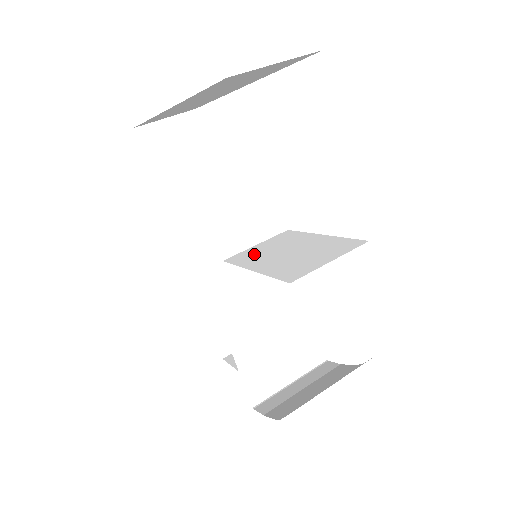
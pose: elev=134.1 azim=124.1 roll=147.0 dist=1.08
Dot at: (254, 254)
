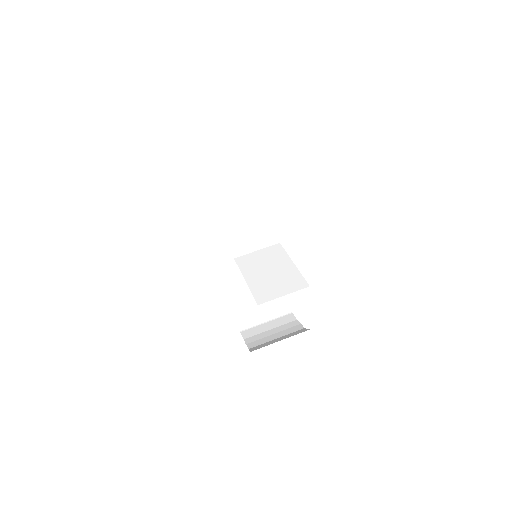
Dot at: (252, 262)
